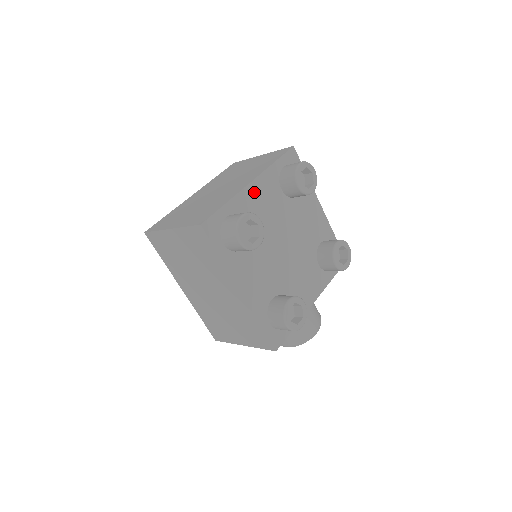
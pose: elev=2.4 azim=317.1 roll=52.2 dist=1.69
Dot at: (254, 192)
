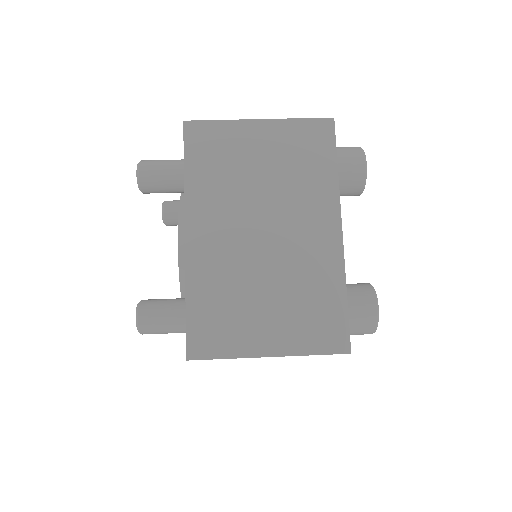
Dot at: occluded
